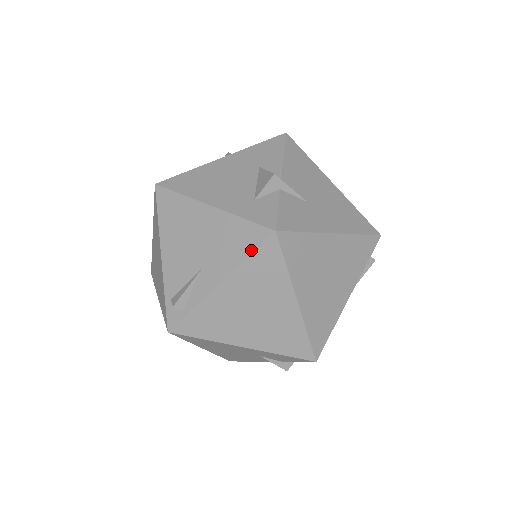
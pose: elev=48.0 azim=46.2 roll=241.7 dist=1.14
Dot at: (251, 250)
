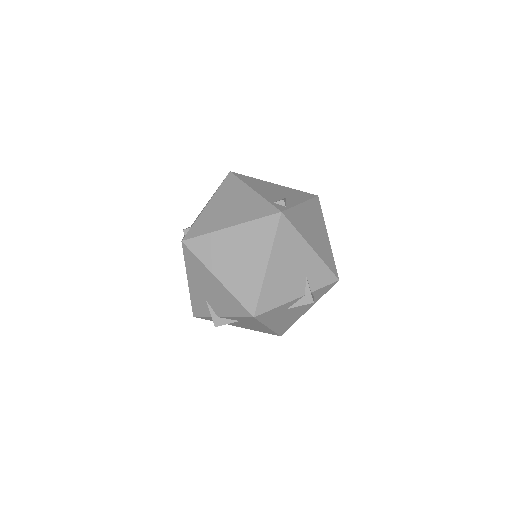
Dot at: (311, 197)
